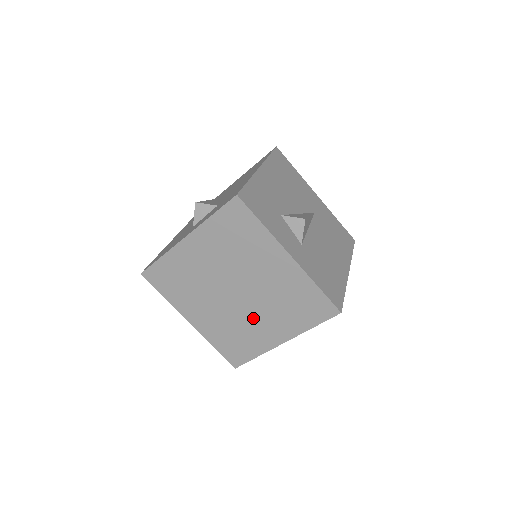
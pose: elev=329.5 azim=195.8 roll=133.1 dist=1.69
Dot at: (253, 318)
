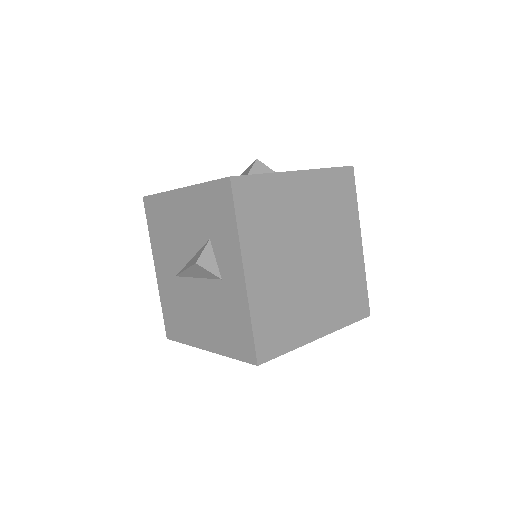
Dot at: (335, 256)
